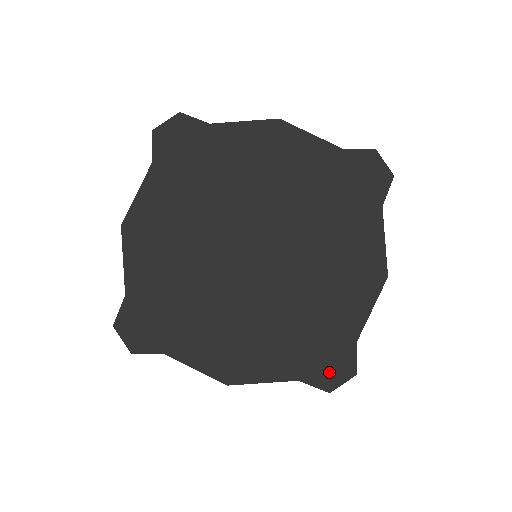
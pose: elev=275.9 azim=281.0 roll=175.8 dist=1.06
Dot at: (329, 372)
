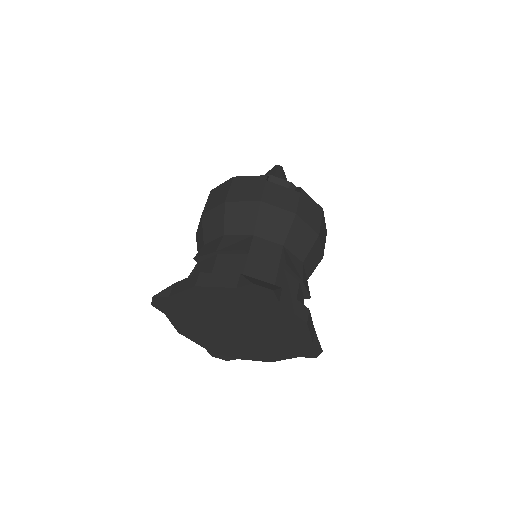
Dot at: (218, 355)
